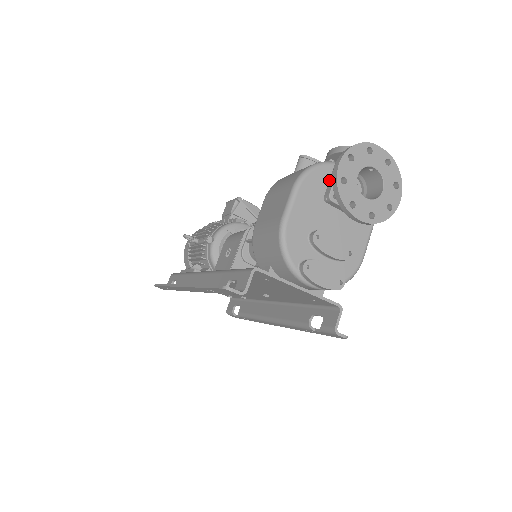
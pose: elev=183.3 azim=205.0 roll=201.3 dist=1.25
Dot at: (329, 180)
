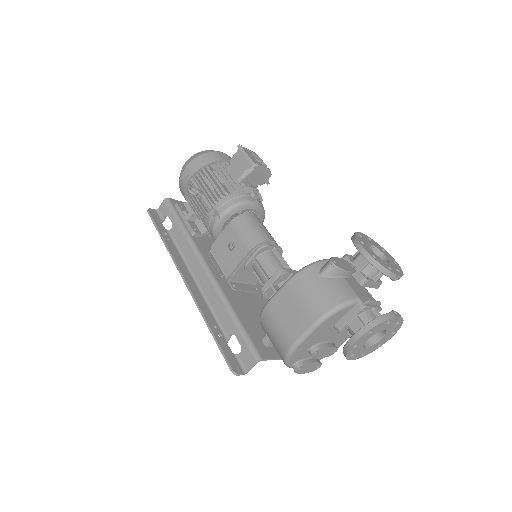
Dot at: (345, 314)
